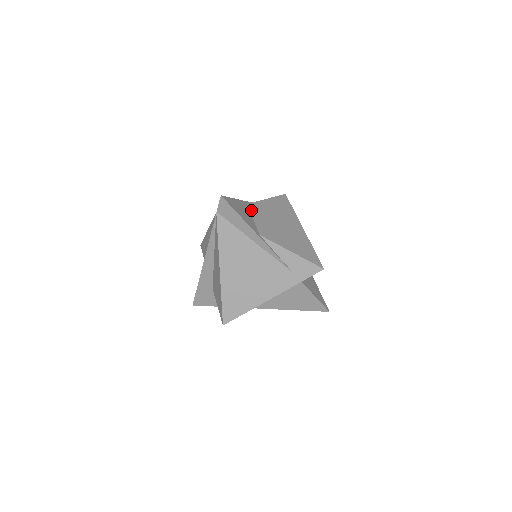
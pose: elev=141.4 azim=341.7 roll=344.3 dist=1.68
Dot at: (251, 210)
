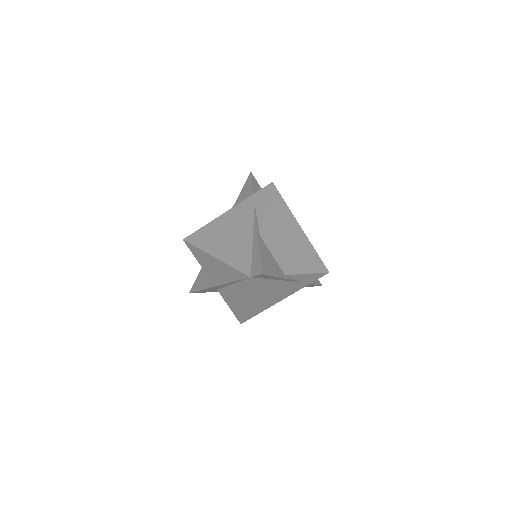
Dot at: (266, 243)
